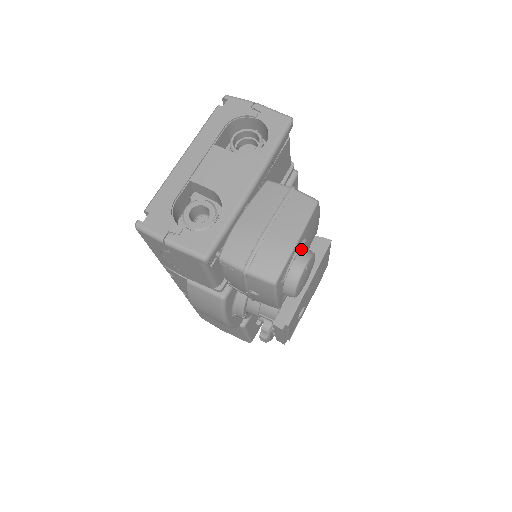
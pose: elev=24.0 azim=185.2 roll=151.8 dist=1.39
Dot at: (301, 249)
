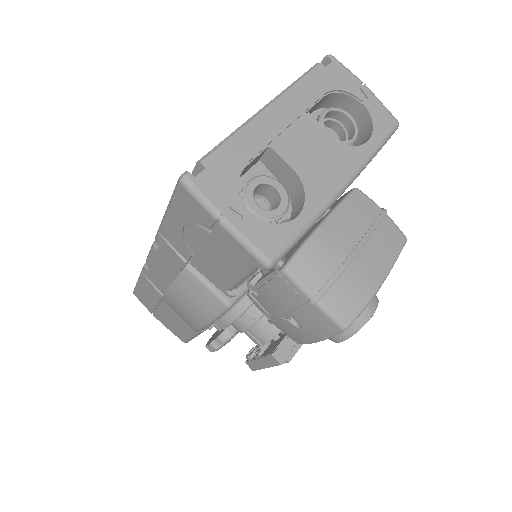
Dot at: occluded
